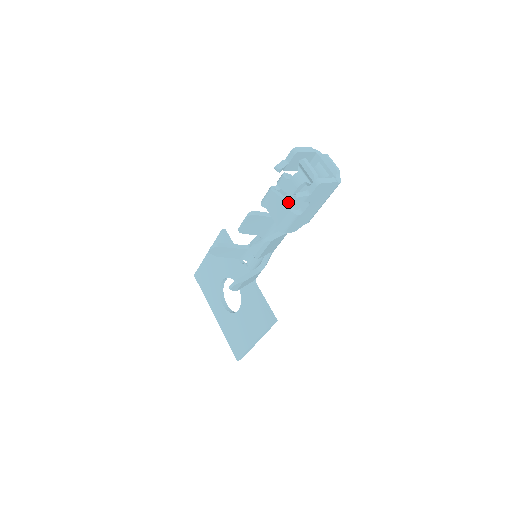
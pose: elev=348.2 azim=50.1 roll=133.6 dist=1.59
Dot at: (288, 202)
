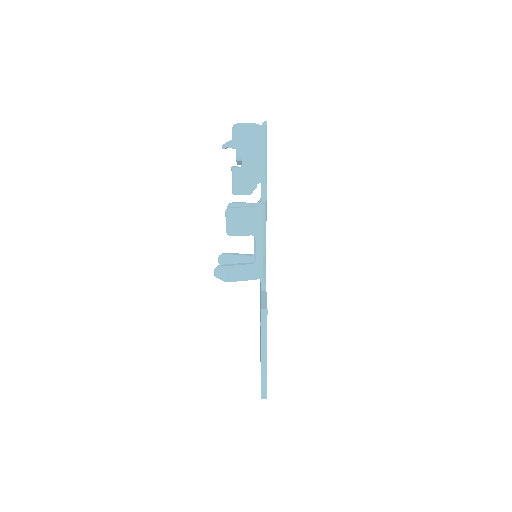
Dot at: (236, 166)
